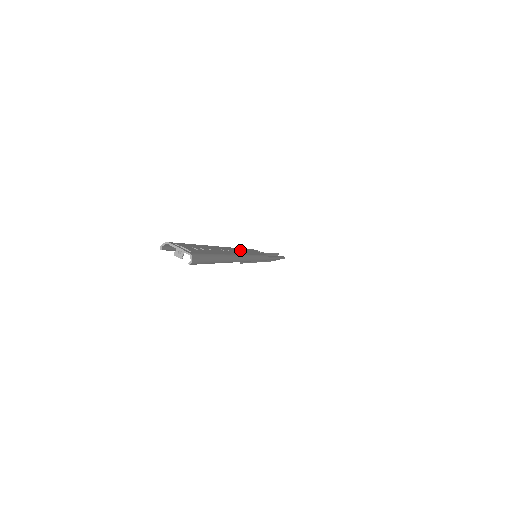
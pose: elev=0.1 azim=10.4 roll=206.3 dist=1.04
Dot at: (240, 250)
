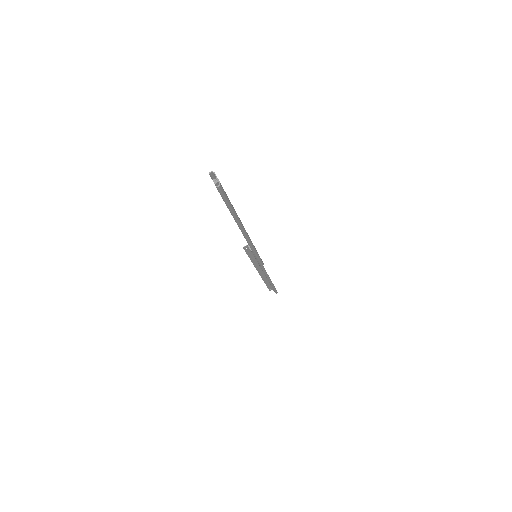
Dot at: occluded
